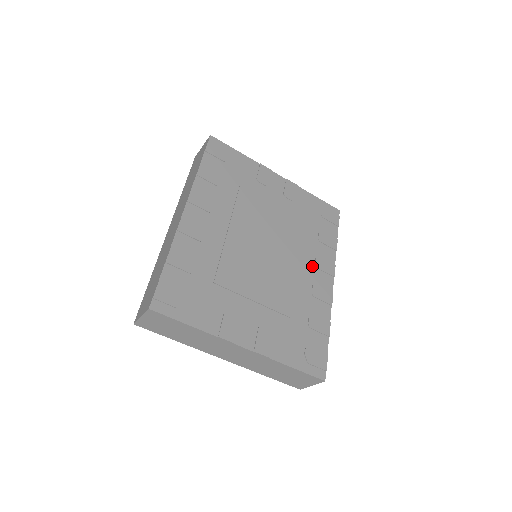
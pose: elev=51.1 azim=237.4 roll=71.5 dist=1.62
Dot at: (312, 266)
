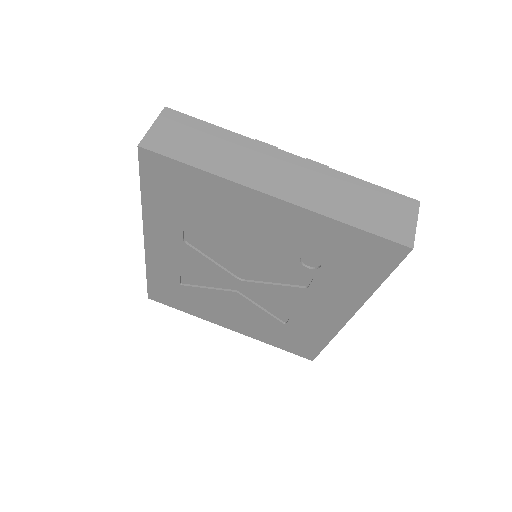
Dot at: occluded
